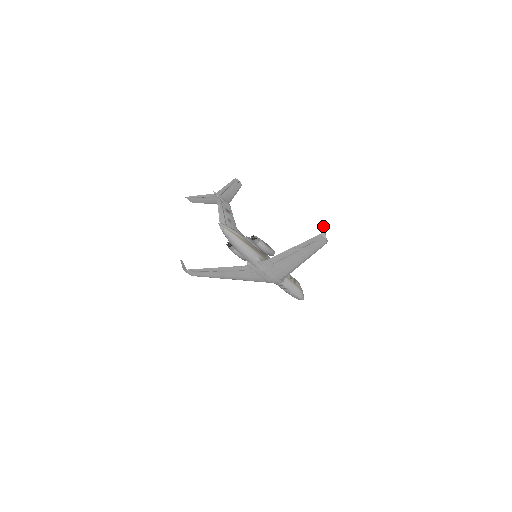
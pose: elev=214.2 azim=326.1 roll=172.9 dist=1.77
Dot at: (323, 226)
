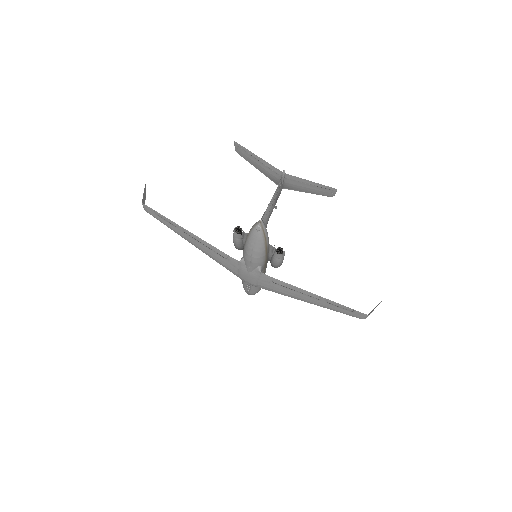
Dot at: occluded
